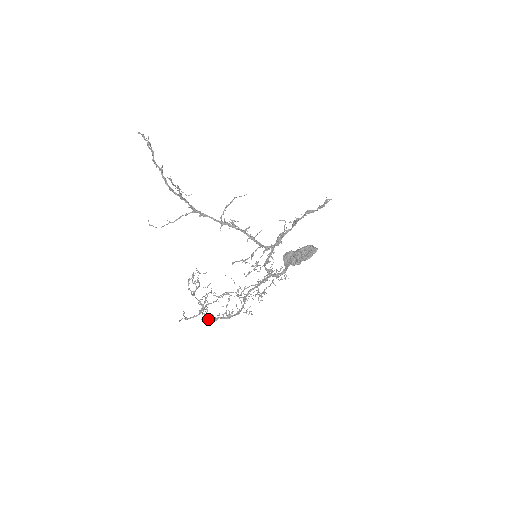
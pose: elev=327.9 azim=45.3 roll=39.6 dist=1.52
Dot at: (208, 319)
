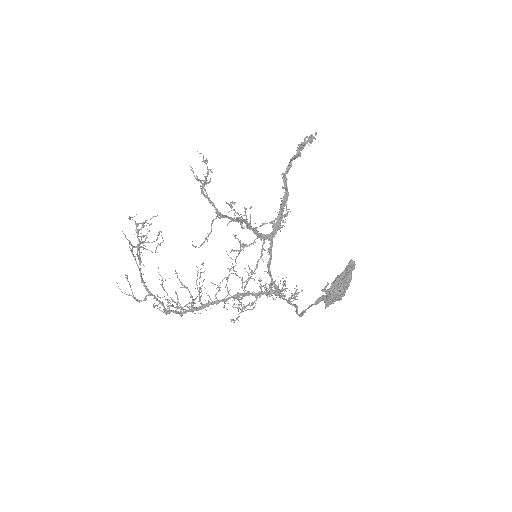
Dot at: occluded
